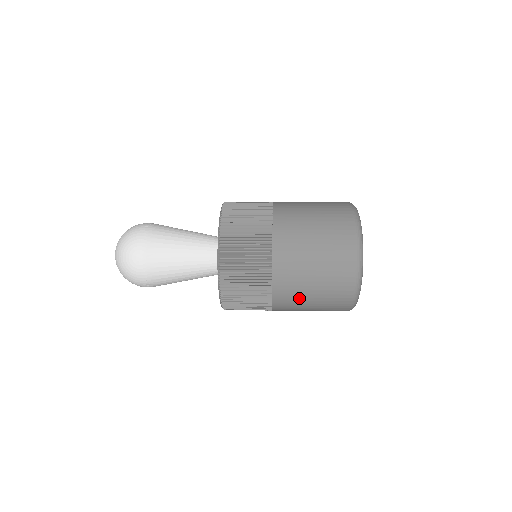
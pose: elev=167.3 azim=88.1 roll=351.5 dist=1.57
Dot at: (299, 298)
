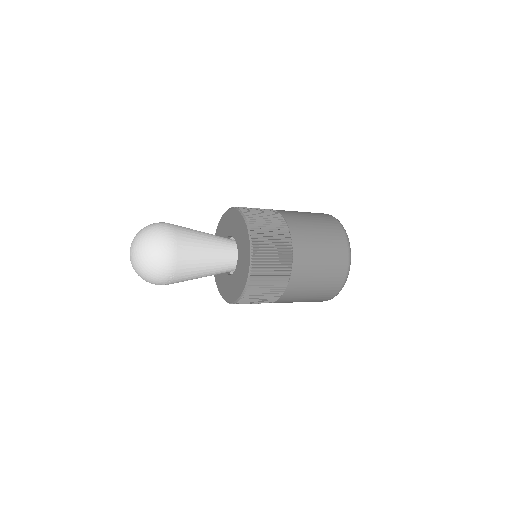
Dot at: (309, 278)
